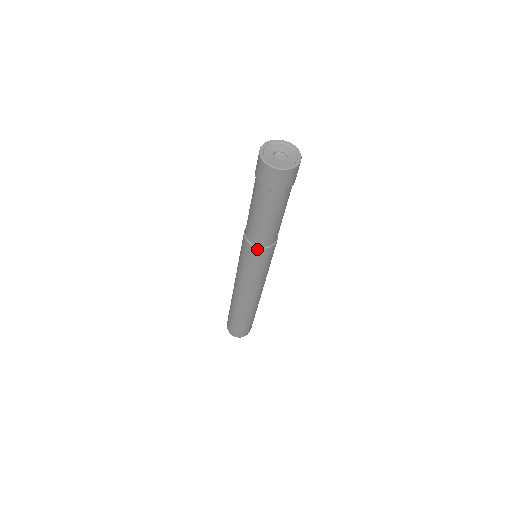
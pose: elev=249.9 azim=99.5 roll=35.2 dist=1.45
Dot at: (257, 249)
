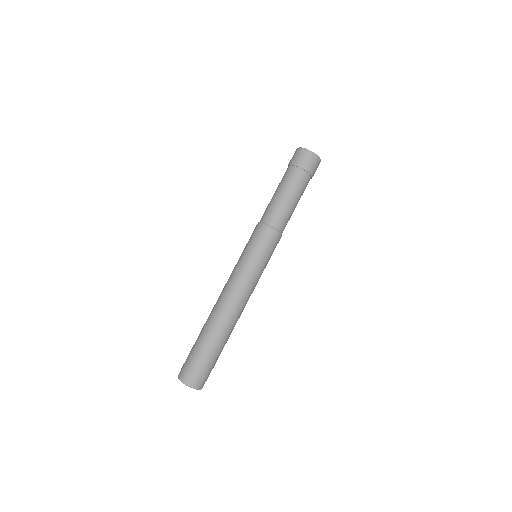
Dot at: (266, 227)
